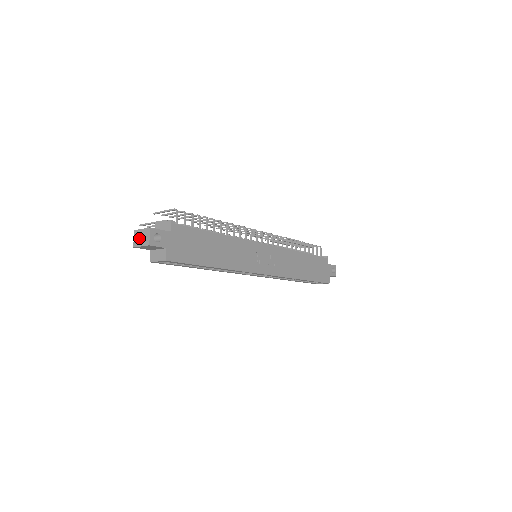
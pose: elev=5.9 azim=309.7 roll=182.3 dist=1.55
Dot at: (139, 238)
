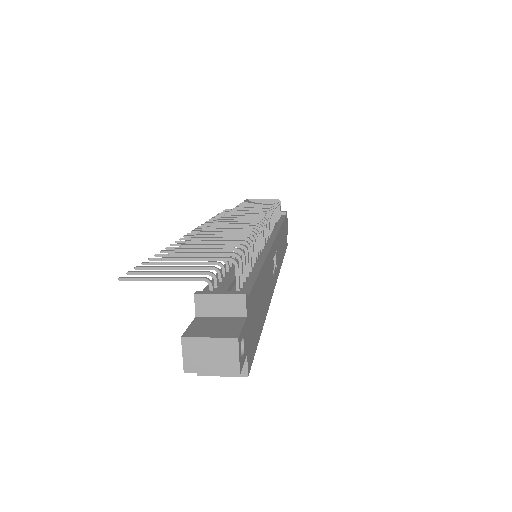
Dot at: (202, 356)
